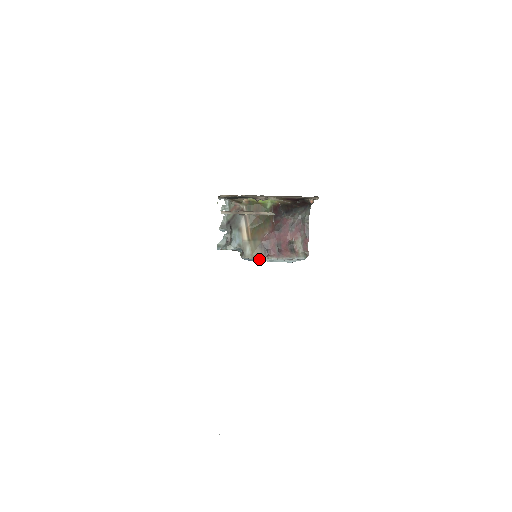
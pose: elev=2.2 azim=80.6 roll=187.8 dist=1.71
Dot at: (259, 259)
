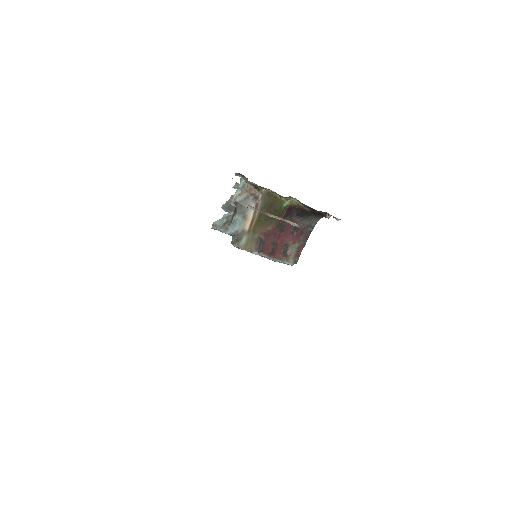
Dot at: (250, 252)
